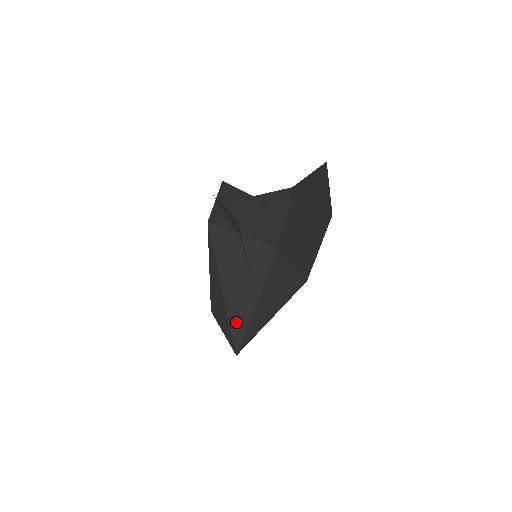
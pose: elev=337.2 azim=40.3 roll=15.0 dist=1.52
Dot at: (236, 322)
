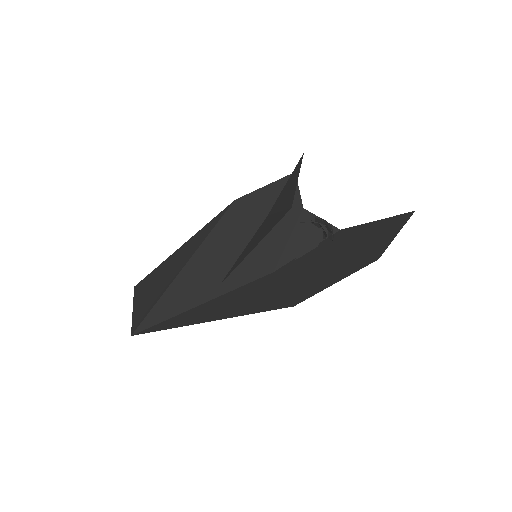
Dot at: (168, 302)
